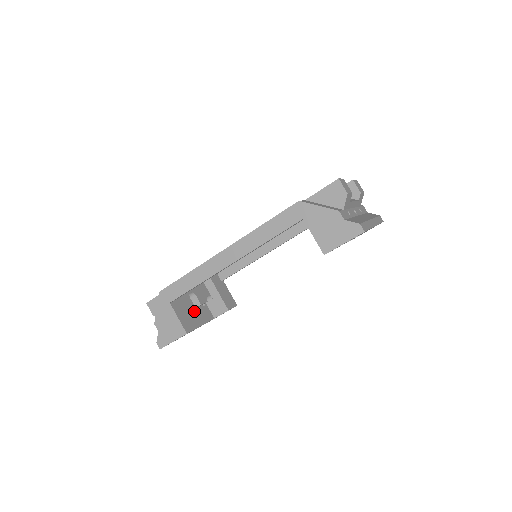
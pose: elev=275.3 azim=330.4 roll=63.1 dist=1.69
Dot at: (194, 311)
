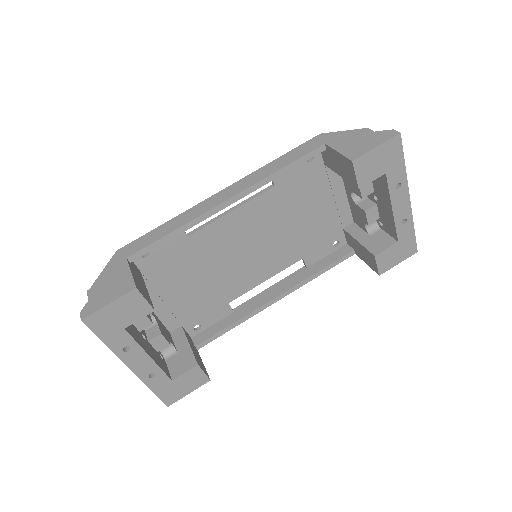
Dot at: (147, 342)
